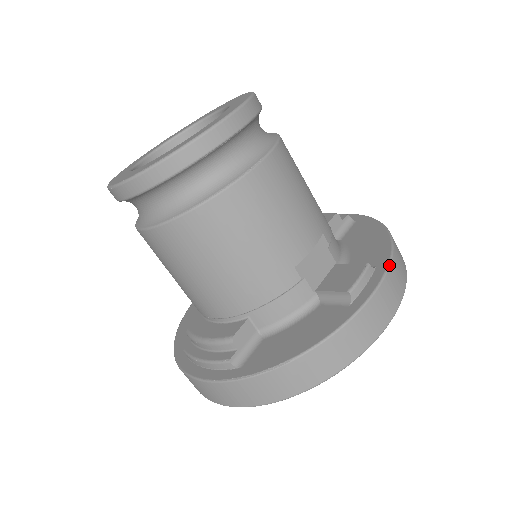
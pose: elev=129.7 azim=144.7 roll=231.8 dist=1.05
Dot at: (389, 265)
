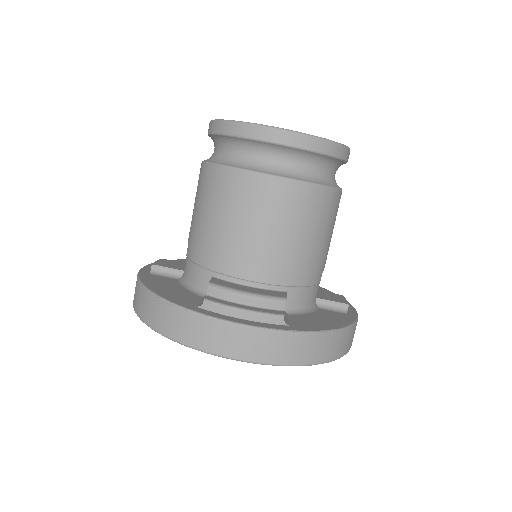
Dot at: occluded
